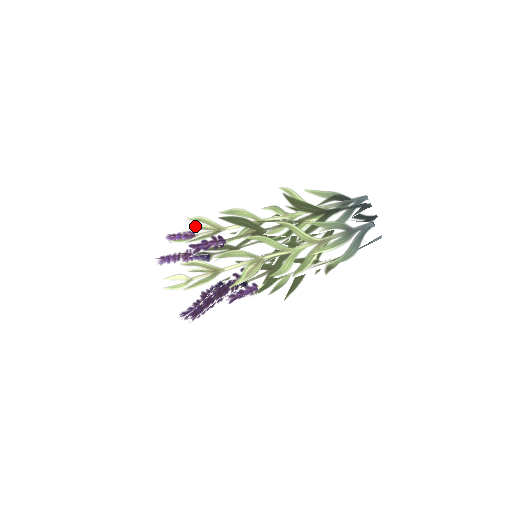
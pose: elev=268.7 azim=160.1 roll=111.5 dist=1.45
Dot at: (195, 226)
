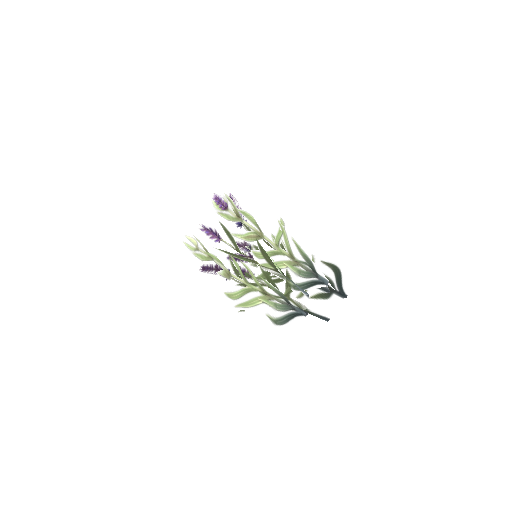
Dot at: occluded
